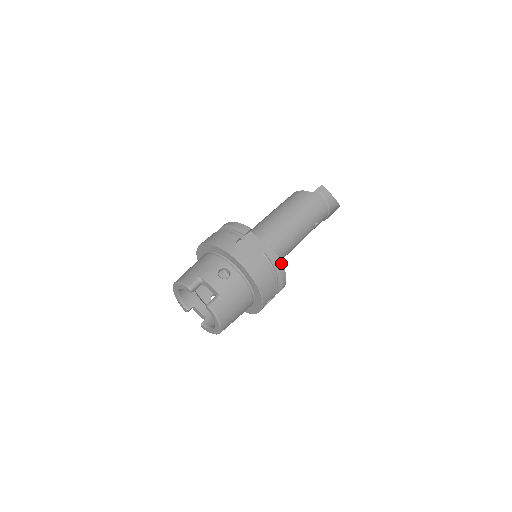
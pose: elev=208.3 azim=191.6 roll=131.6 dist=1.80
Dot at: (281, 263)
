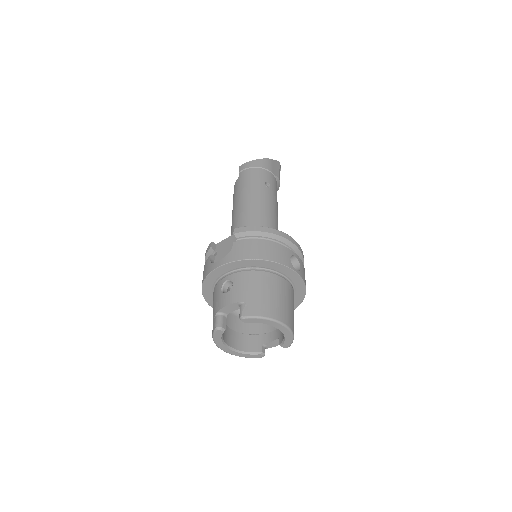
Dot at: (257, 227)
